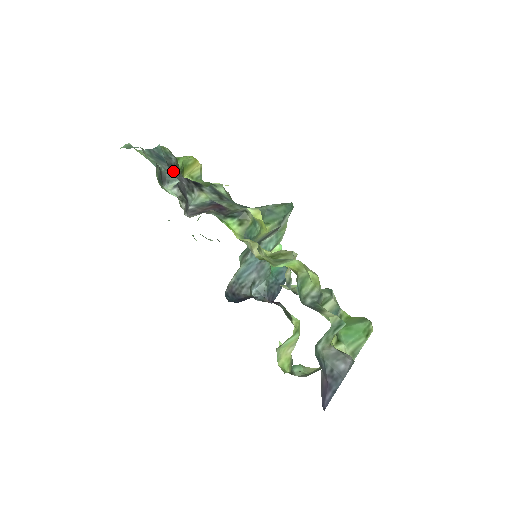
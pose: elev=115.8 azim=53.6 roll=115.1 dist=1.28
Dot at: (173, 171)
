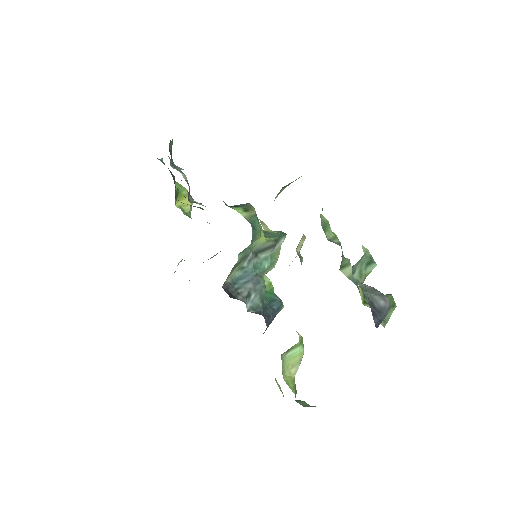
Dot at: (173, 179)
